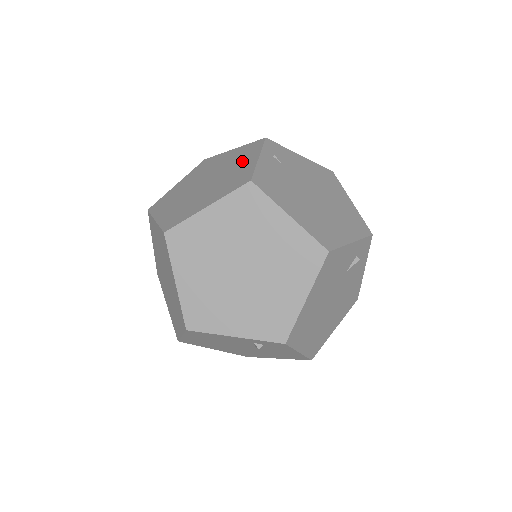
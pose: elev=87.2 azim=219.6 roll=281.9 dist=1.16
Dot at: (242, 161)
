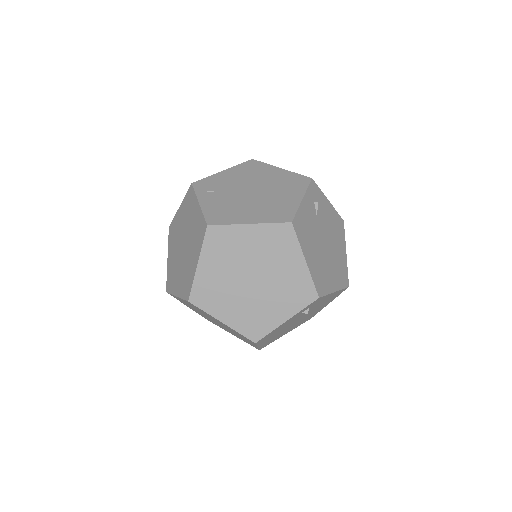
Dot at: (192, 213)
